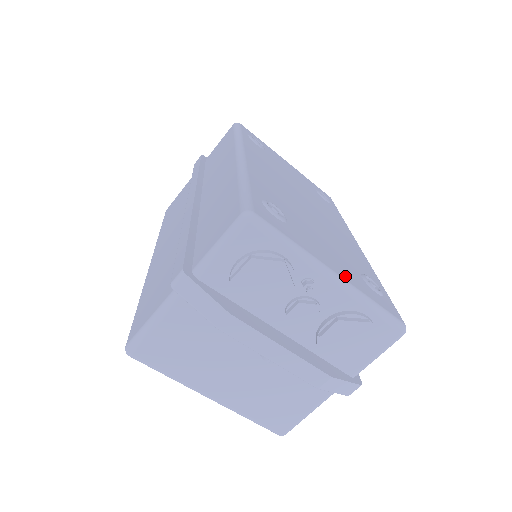
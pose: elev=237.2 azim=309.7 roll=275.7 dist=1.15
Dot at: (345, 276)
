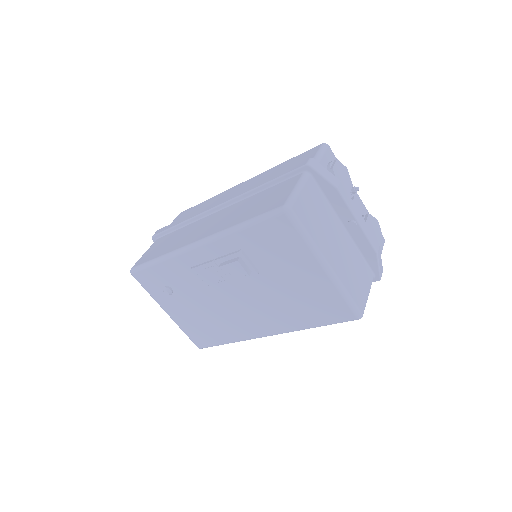
Dot at: occluded
